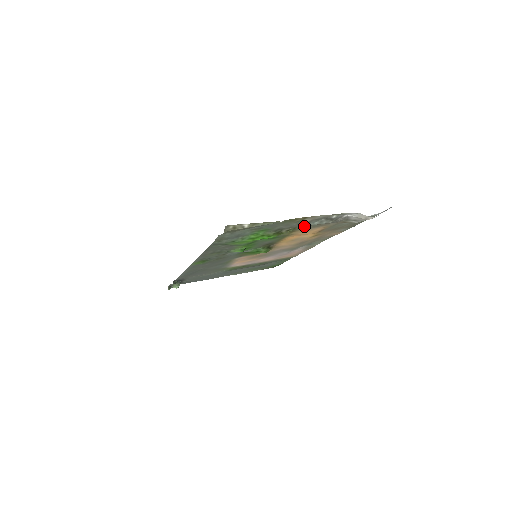
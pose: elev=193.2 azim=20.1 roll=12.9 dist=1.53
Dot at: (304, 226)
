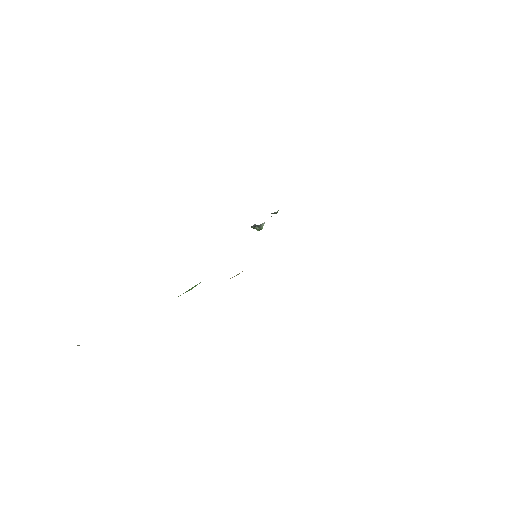
Dot at: occluded
